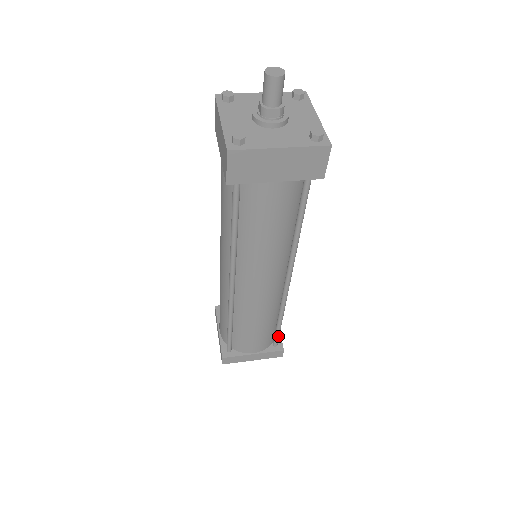
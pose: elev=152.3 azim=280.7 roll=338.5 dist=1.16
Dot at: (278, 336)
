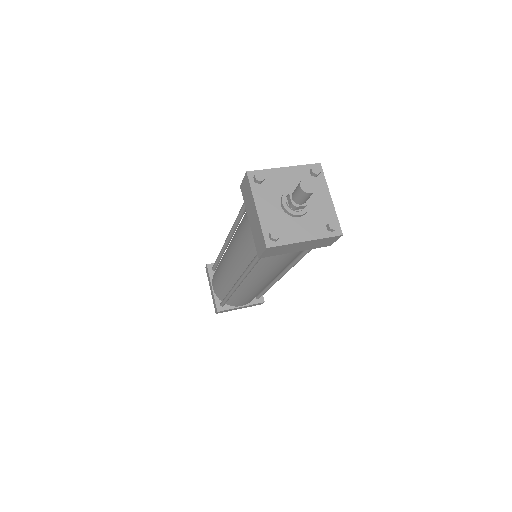
Dot at: occluded
